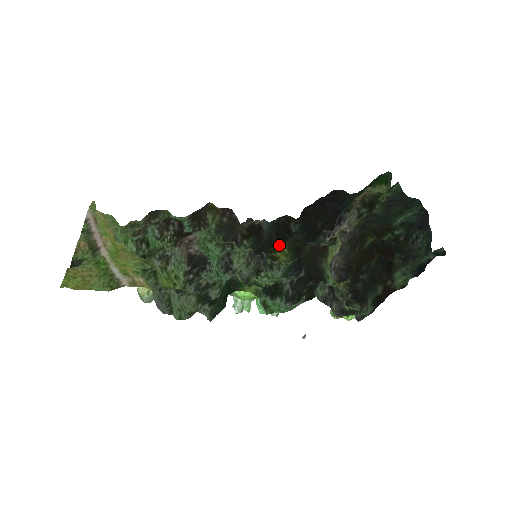
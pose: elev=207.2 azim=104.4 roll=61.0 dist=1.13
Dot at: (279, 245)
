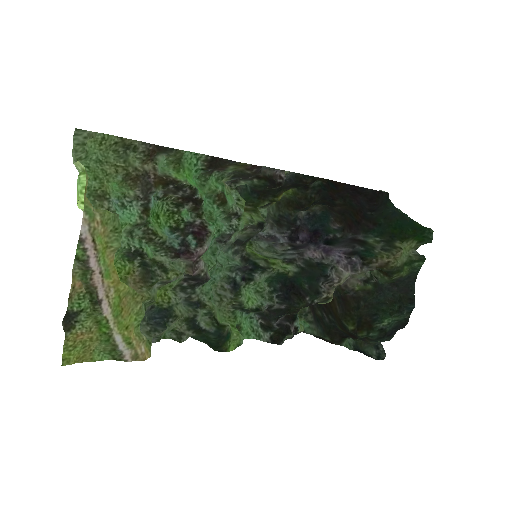
Dot at: (287, 189)
